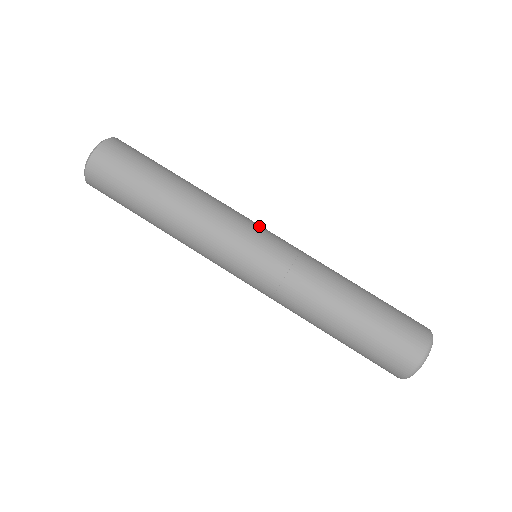
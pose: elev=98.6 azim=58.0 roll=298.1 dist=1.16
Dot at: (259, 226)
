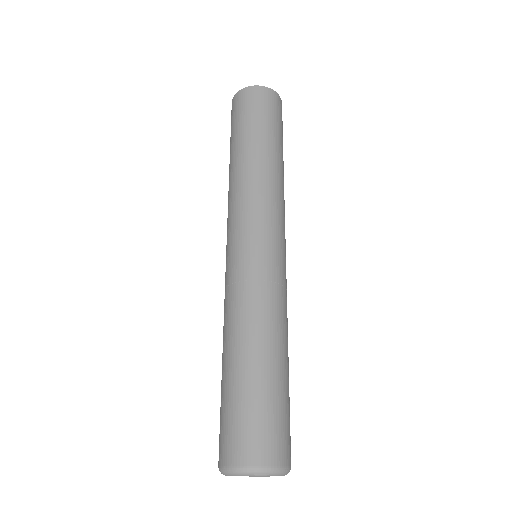
Dot at: (278, 235)
